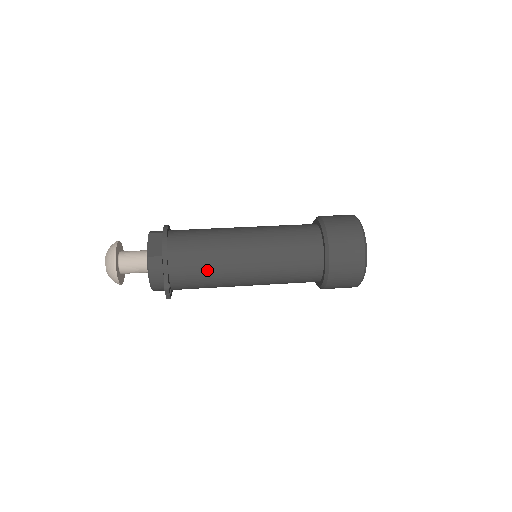
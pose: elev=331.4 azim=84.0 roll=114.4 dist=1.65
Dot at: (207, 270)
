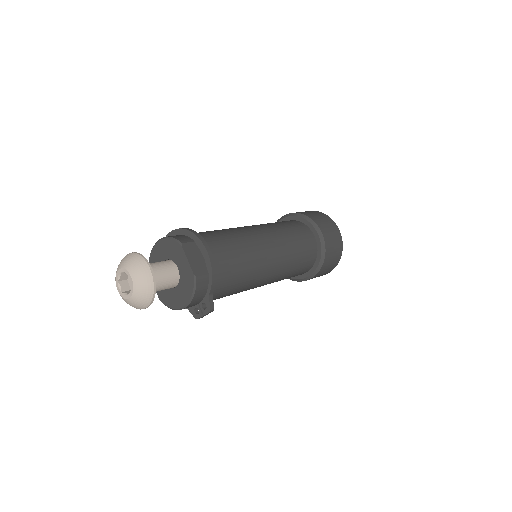
Dot at: (242, 283)
